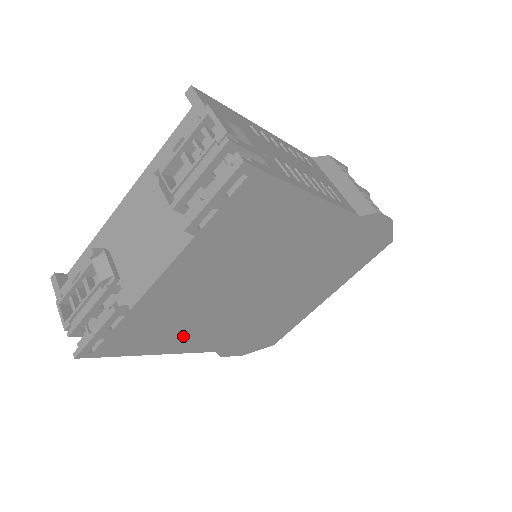
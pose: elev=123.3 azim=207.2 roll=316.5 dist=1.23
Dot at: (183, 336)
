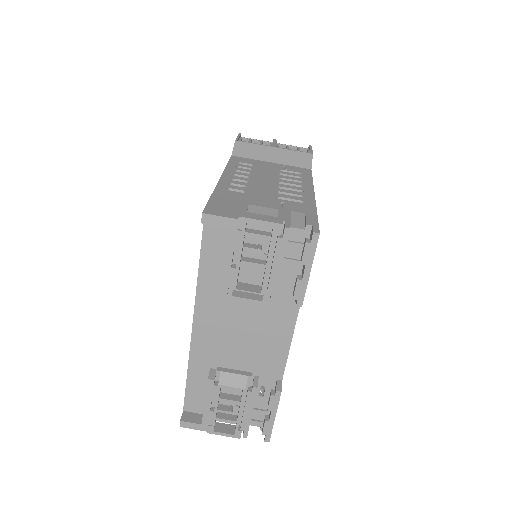
Dot at: occluded
